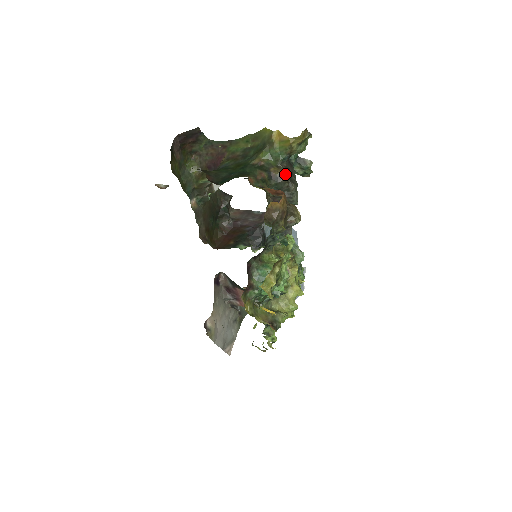
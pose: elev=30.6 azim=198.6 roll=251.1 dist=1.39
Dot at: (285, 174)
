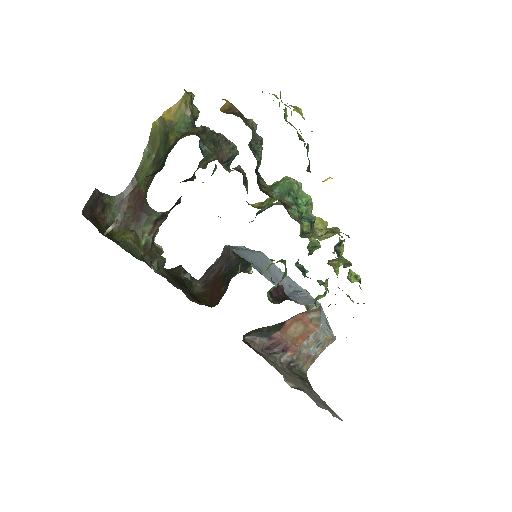
Dot at: (205, 127)
